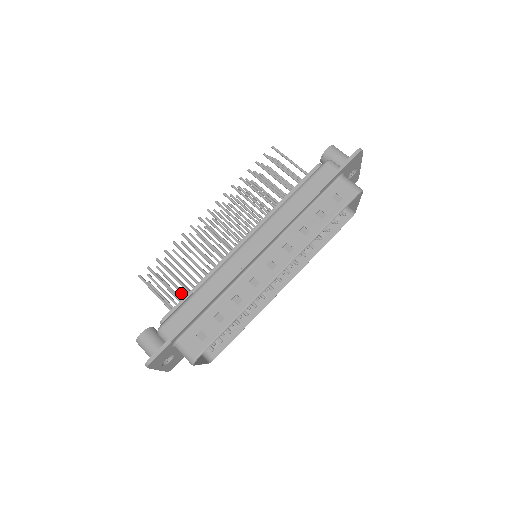
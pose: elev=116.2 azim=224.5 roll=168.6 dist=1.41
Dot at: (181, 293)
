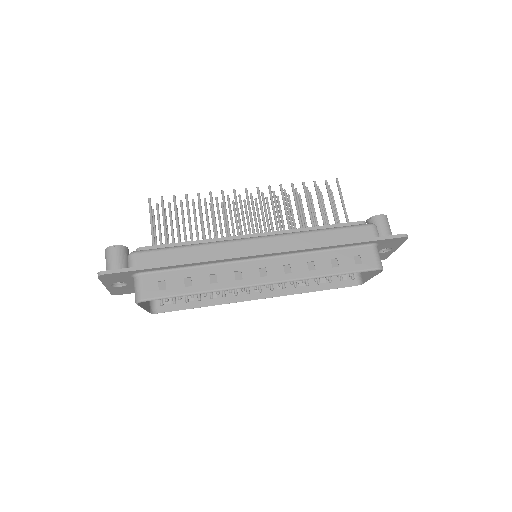
Dot at: (172, 239)
